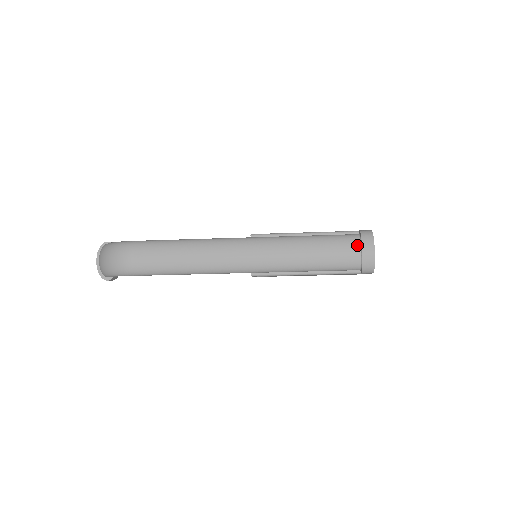
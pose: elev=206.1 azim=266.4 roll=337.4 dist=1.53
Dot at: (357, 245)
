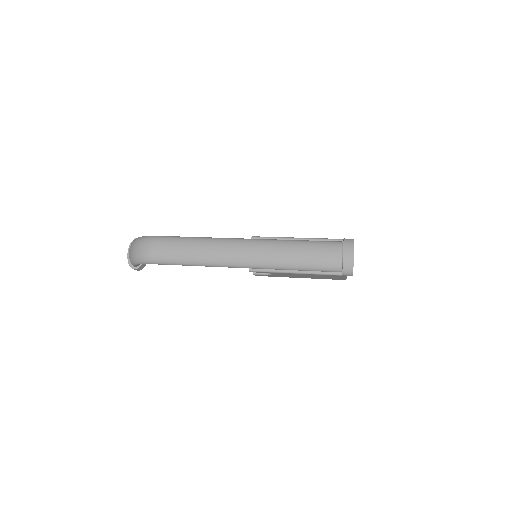
Dot at: (340, 250)
